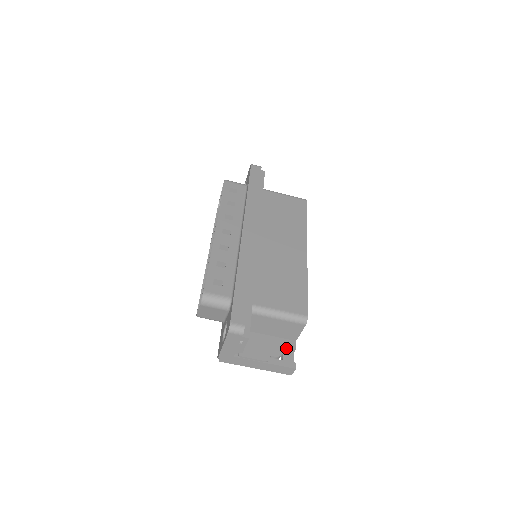
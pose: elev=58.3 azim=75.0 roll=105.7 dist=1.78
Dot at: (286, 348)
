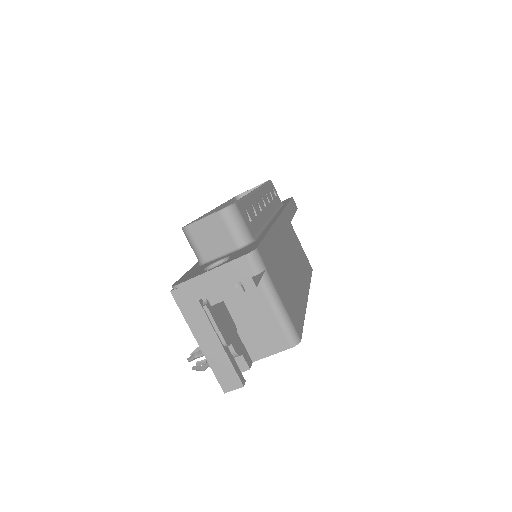
Dot at: (241, 357)
